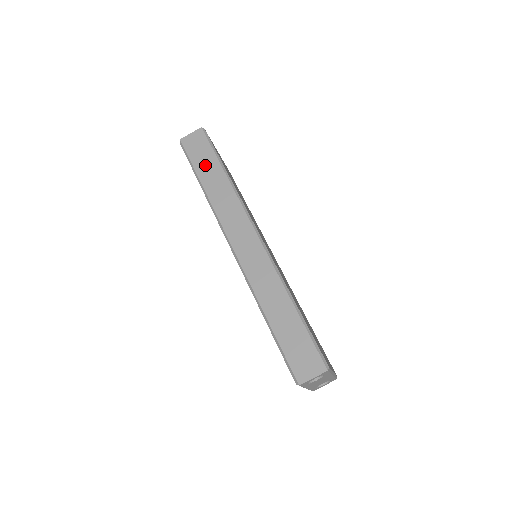
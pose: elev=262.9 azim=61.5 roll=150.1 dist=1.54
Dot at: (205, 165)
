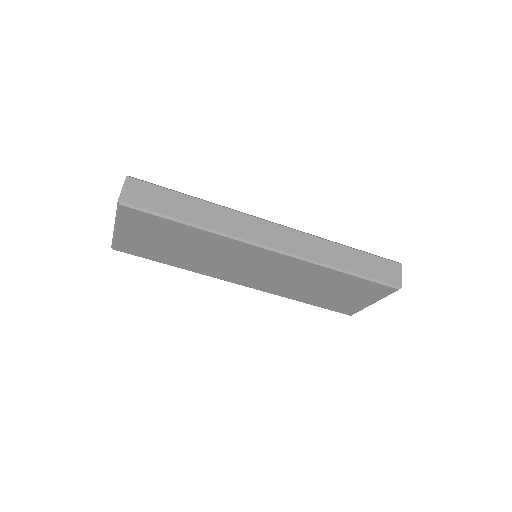
Dot at: (173, 205)
